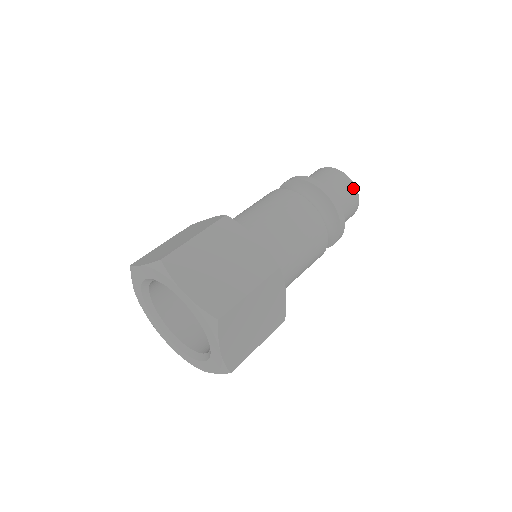
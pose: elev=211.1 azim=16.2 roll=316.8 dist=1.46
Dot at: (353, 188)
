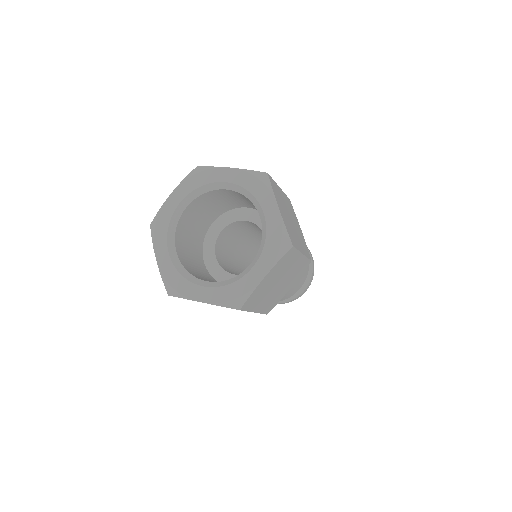
Dot at: occluded
